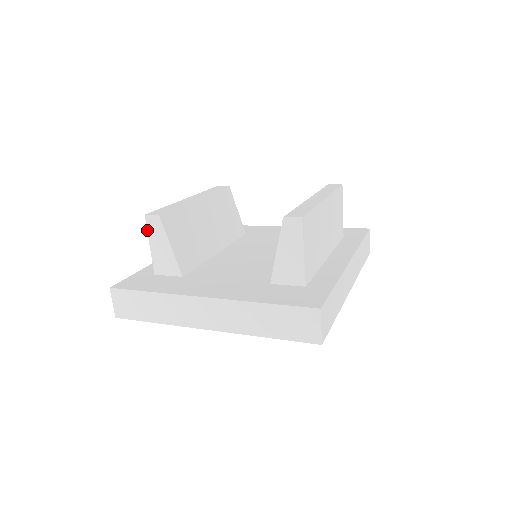
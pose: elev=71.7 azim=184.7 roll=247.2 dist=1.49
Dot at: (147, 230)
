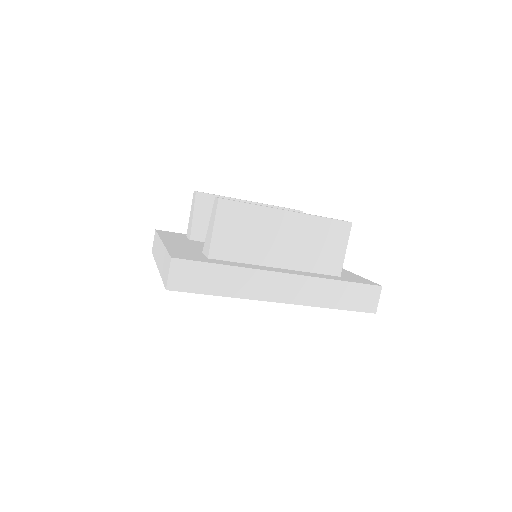
Dot at: (192, 202)
